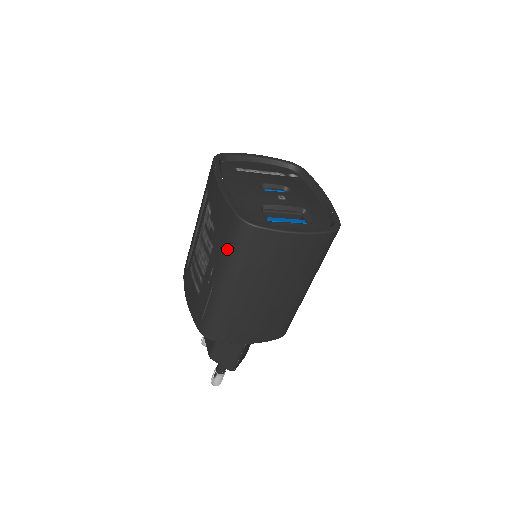
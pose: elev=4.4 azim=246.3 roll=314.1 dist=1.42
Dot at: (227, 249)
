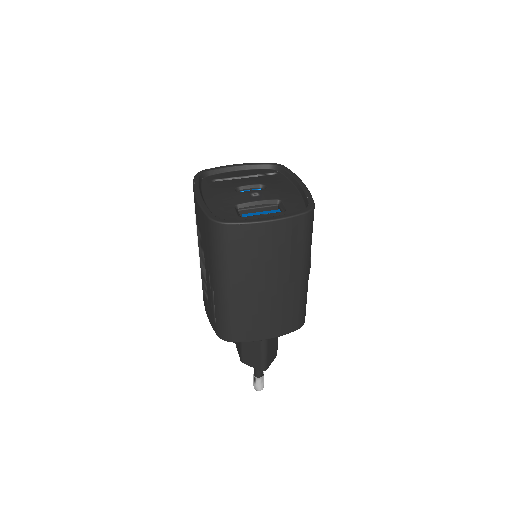
Dot at: (212, 251)
